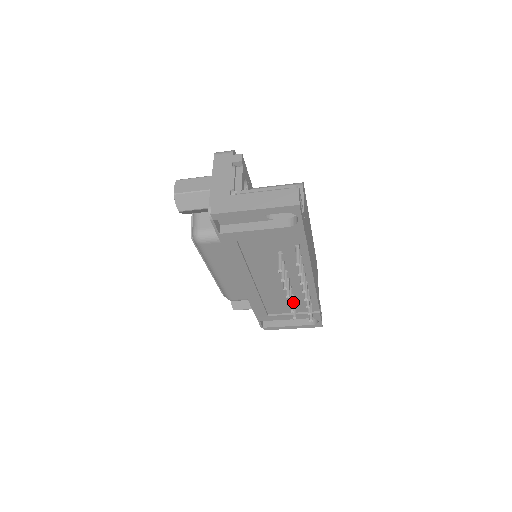
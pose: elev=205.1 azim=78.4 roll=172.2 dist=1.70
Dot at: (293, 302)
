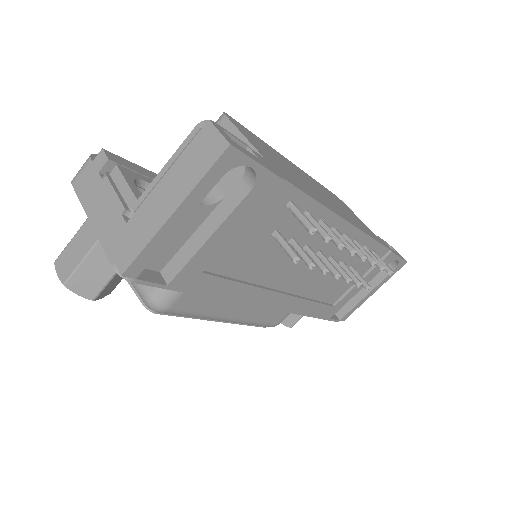
Dot at: (349, 272)
